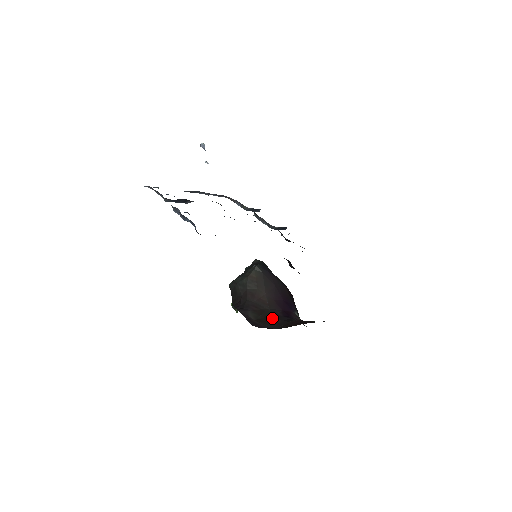
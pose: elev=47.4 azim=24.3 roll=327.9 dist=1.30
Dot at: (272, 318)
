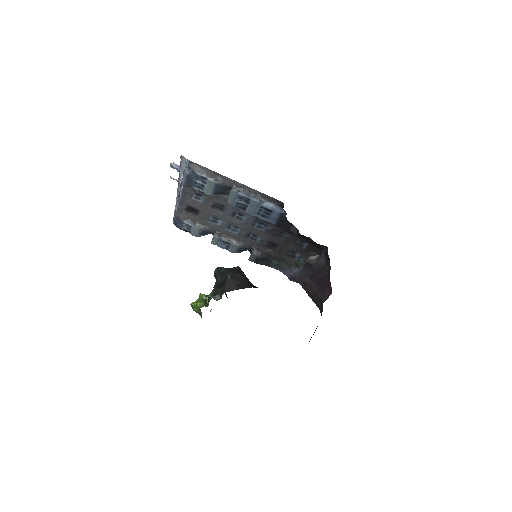
Dot at: occluded
